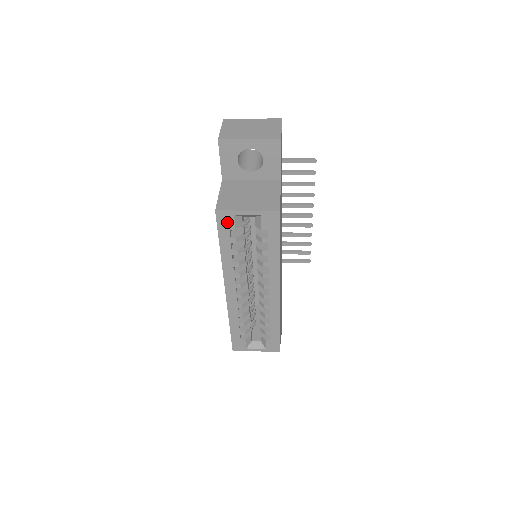
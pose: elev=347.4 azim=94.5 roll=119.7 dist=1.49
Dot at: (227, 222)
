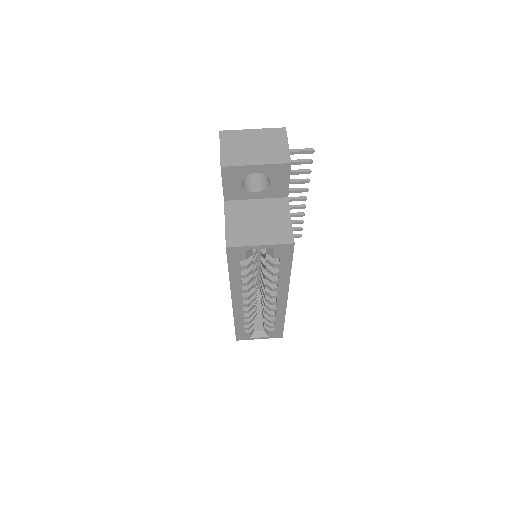
Dot at: (238, 255)
